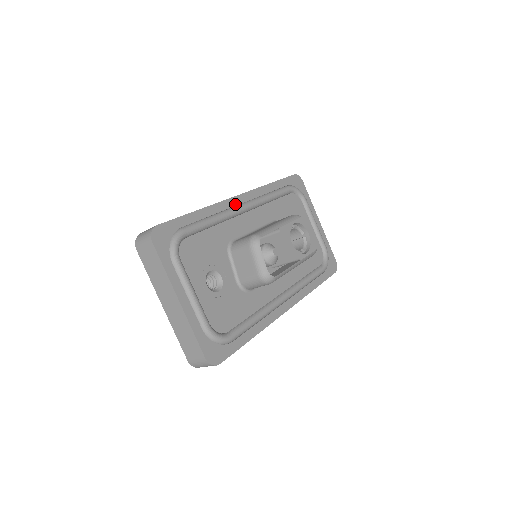
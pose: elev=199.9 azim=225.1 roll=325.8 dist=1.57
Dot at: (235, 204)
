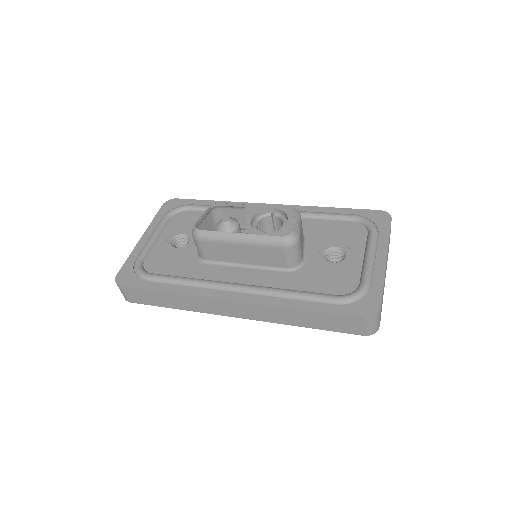
Dot at: occluded
